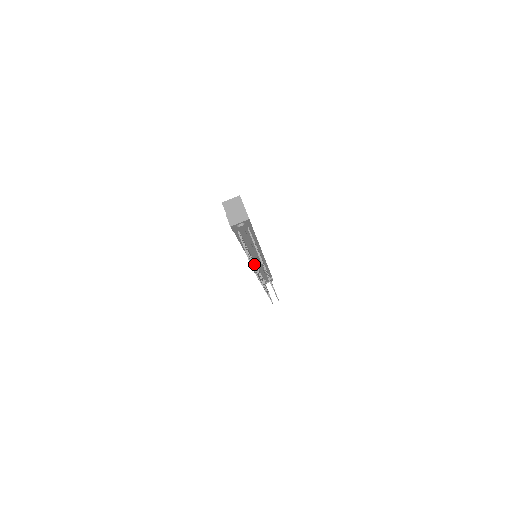
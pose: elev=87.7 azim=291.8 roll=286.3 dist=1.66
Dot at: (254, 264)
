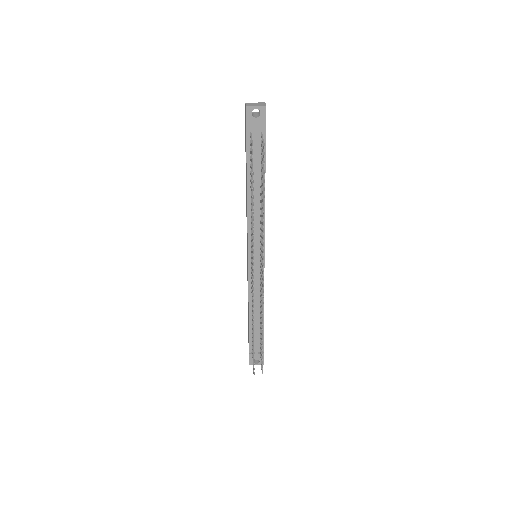
Dot at: occluded
